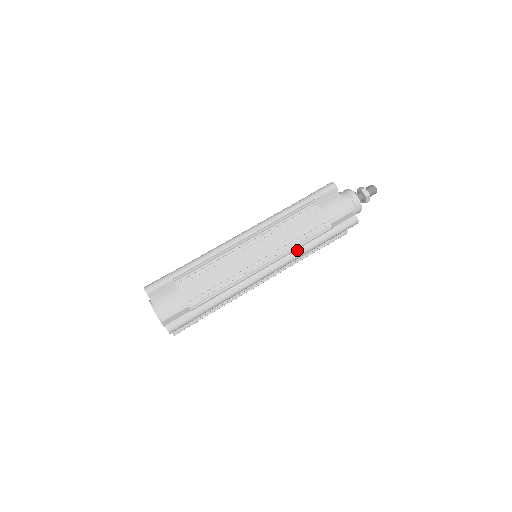
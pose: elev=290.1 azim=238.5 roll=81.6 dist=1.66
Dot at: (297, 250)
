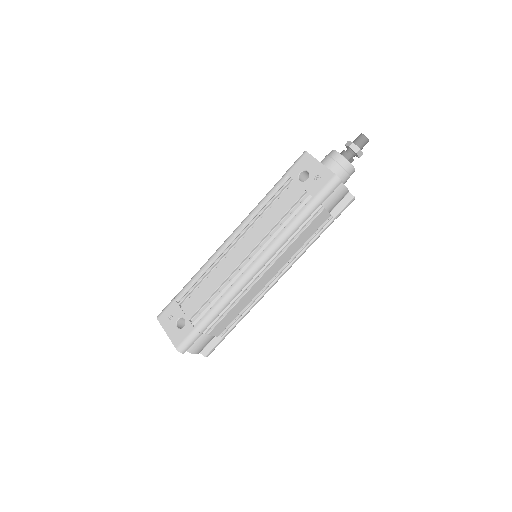
Dot at: (303, 252)
